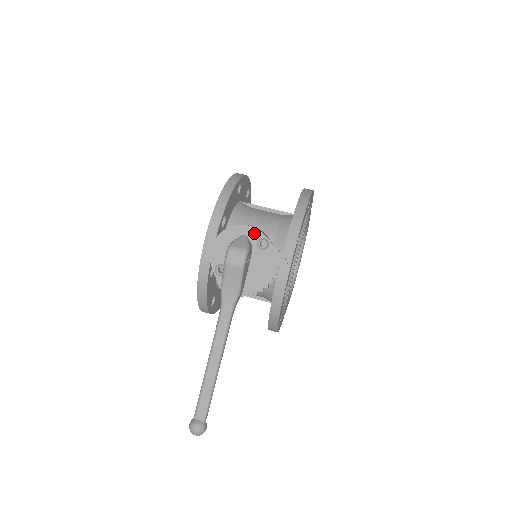
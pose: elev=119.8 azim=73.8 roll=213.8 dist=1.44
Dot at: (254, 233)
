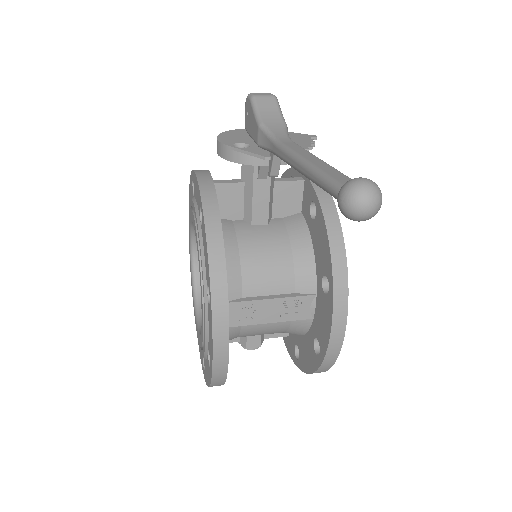
Dot at: occluded
